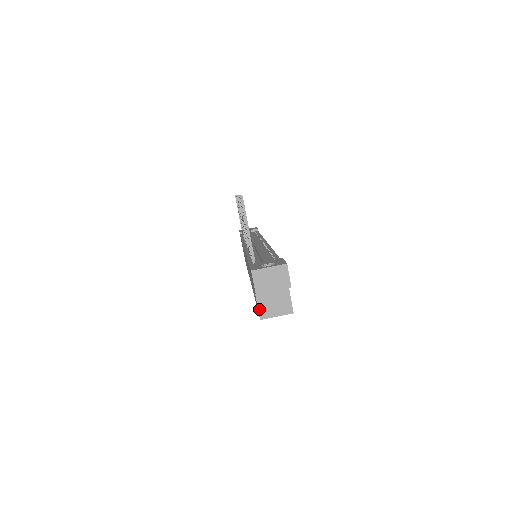
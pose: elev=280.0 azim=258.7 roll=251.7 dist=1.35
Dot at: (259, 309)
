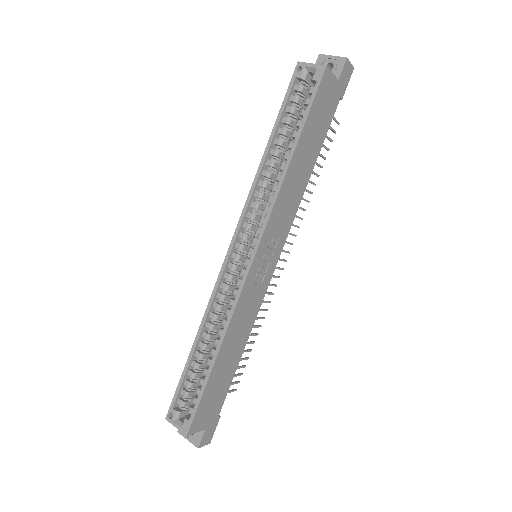
Dot at: occluded
